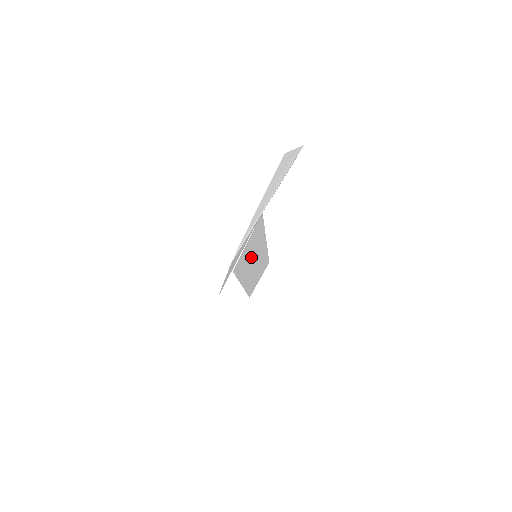
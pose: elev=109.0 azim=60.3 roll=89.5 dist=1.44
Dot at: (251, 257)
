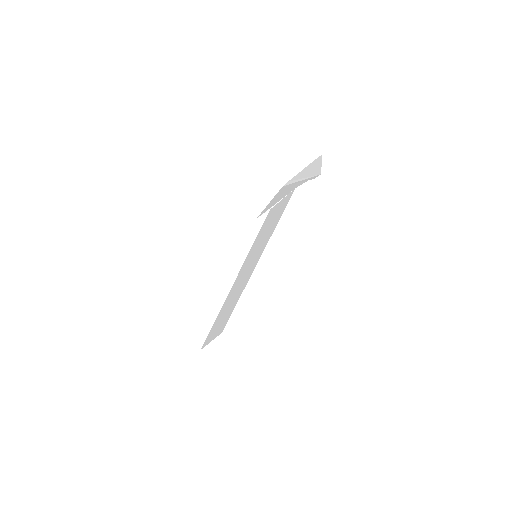
Dot at: (260, 243)
